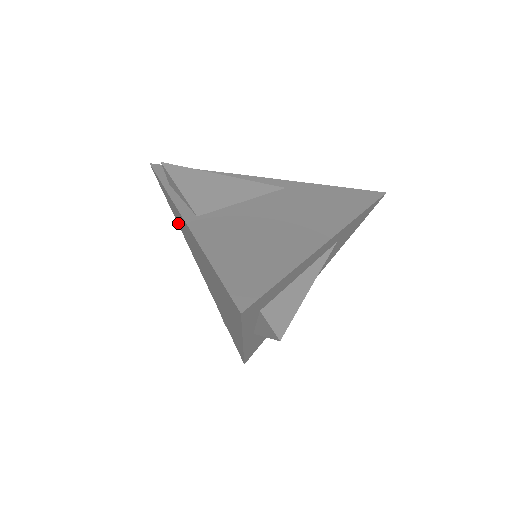
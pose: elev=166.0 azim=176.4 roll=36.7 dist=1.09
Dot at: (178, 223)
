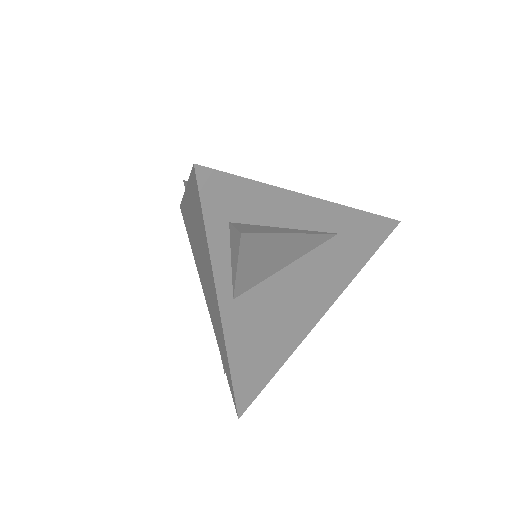
Dot at: (192, 250)
